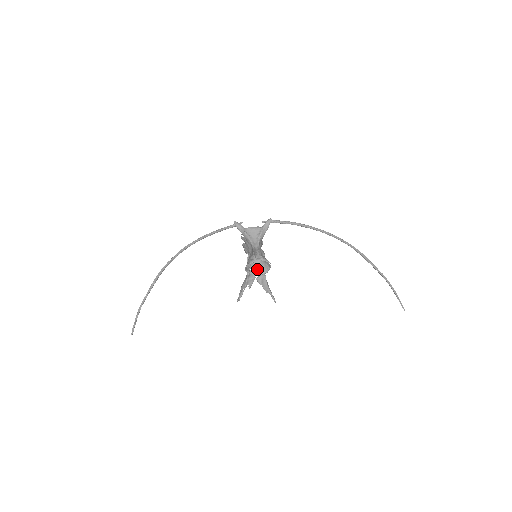
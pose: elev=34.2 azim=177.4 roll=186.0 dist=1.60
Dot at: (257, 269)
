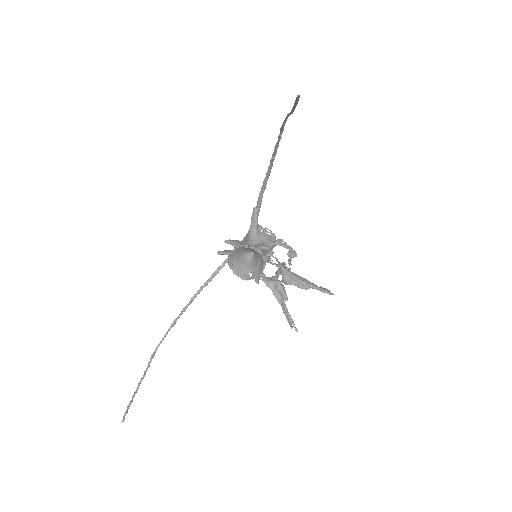
Dot at: (258, 268)
